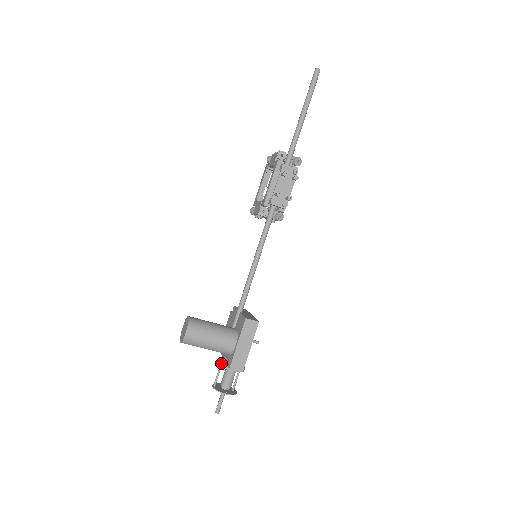
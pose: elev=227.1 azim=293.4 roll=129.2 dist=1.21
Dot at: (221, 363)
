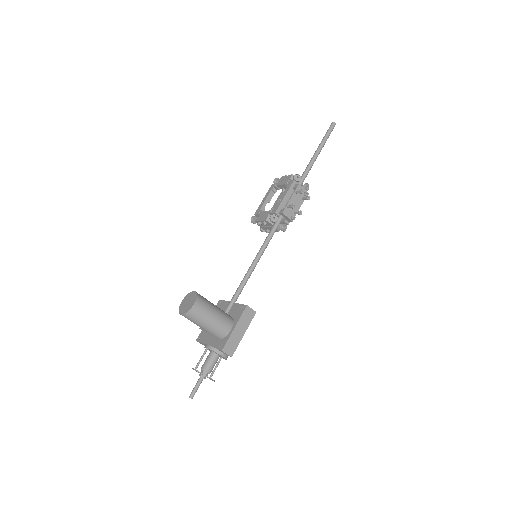
Dot at: (209, 346)
